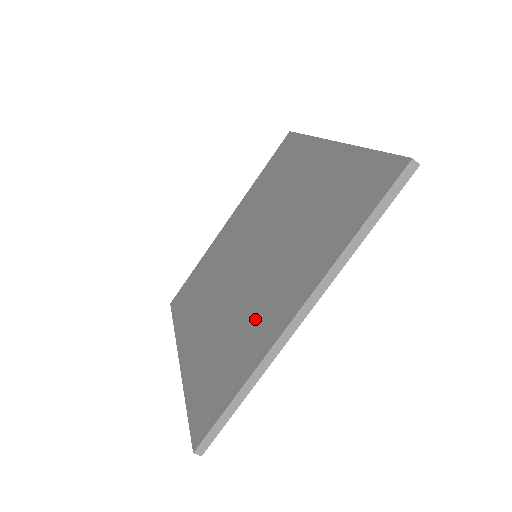
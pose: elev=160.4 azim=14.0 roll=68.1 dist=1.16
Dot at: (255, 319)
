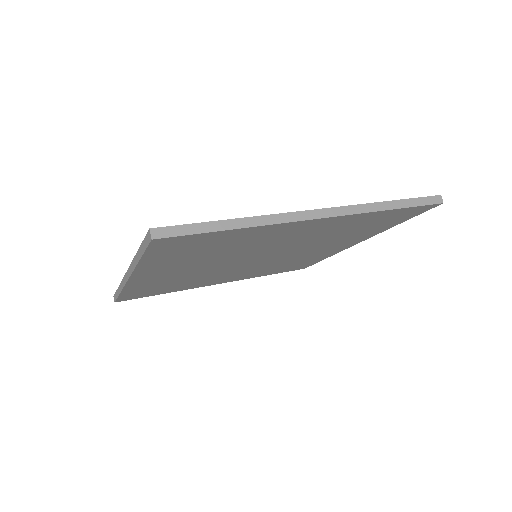
Dot at: occluded
